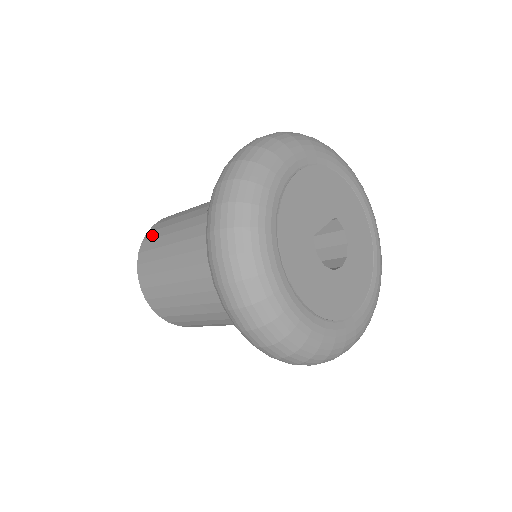
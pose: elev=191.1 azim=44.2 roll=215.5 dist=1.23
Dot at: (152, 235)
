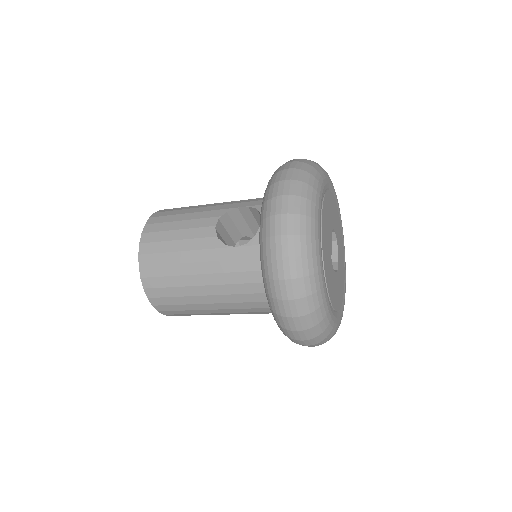
Dot at: (152, 260)
